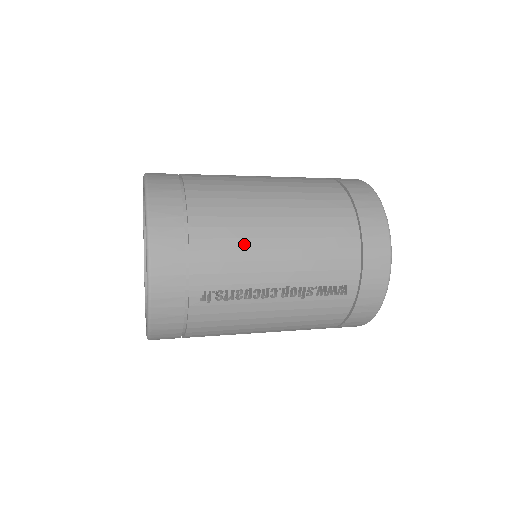
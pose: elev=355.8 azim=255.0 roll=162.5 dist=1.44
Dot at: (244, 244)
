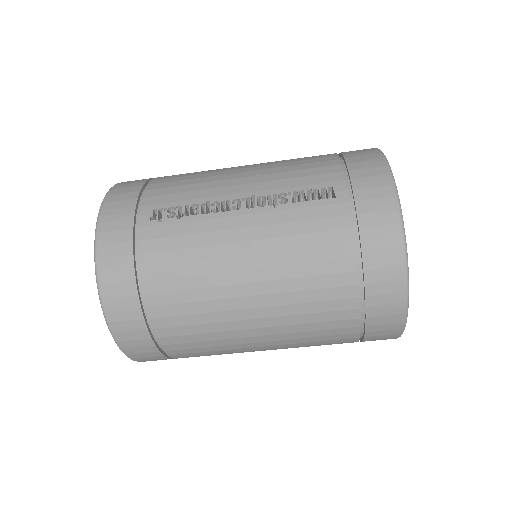
Dot at: (204, 175)
